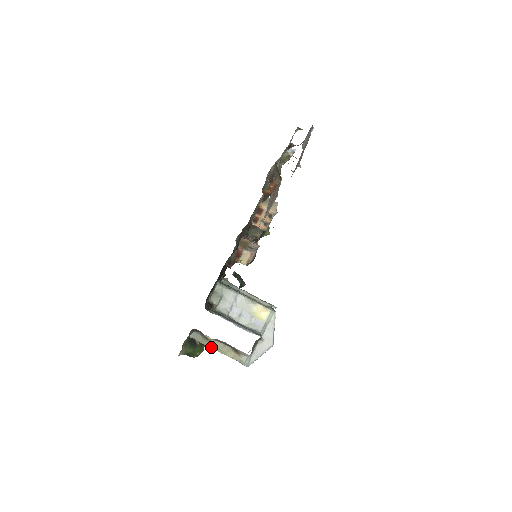
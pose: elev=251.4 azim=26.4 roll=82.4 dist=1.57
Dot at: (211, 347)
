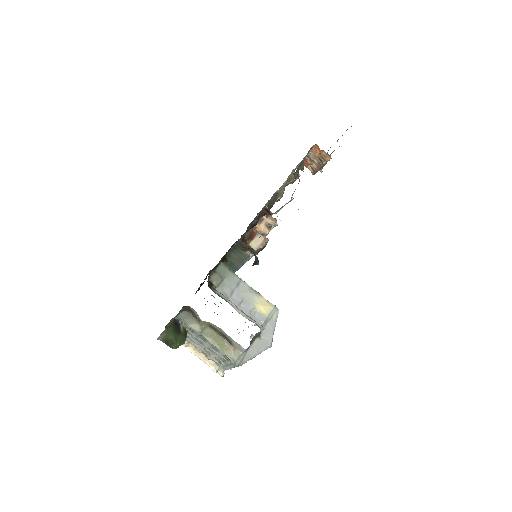
Dot at: (201, 333)
